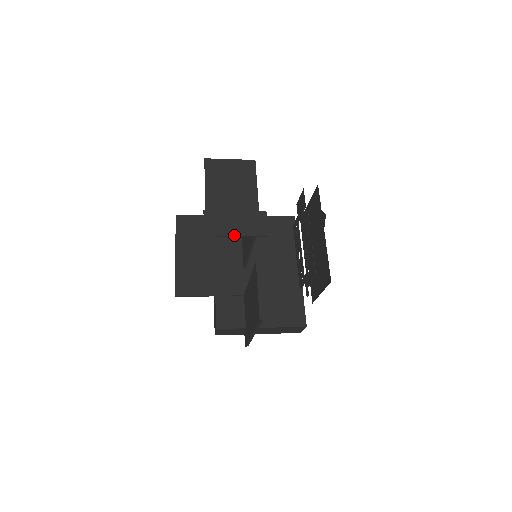
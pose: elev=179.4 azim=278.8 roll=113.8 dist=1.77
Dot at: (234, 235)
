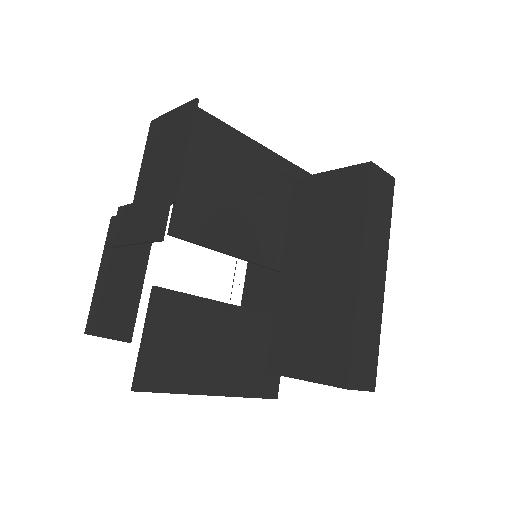
Dot at: (131, 243)
